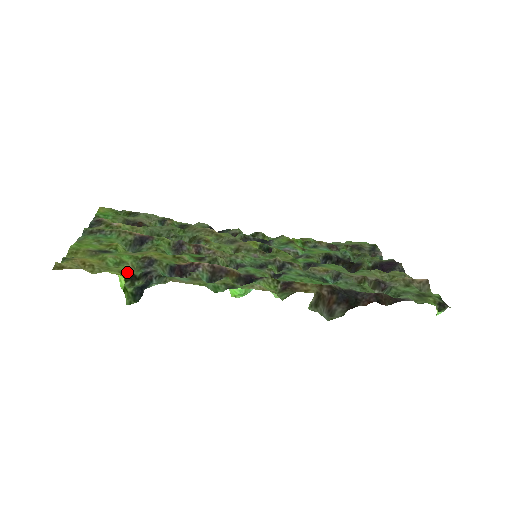
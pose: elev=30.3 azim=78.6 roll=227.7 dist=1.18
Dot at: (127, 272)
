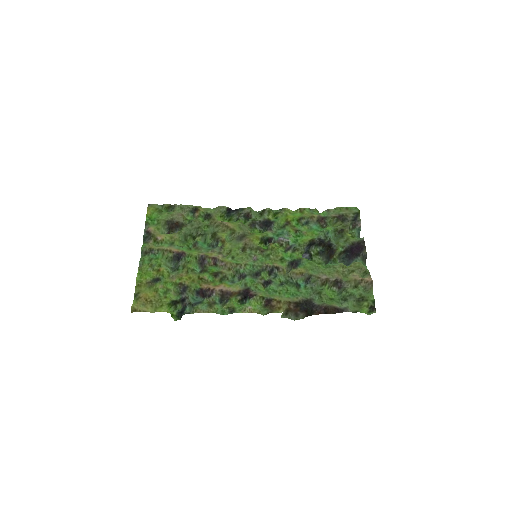
Dot at: (171, 301)
